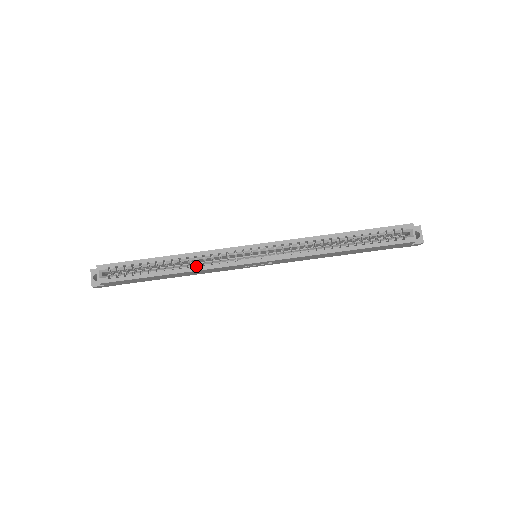
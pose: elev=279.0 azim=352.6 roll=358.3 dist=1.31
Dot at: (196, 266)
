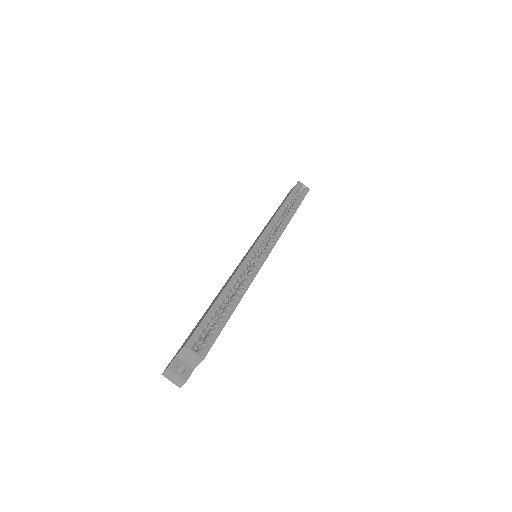
Dot at: (240, 287)
